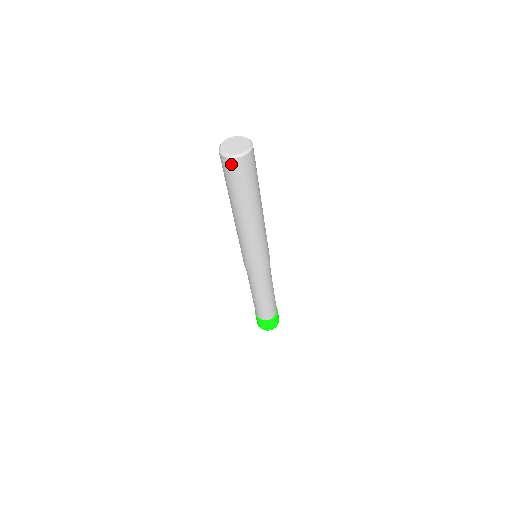
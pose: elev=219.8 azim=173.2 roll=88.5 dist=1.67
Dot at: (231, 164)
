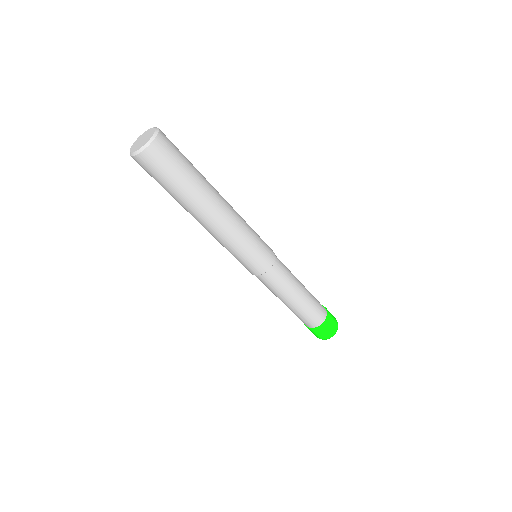
Dot at: occluded
